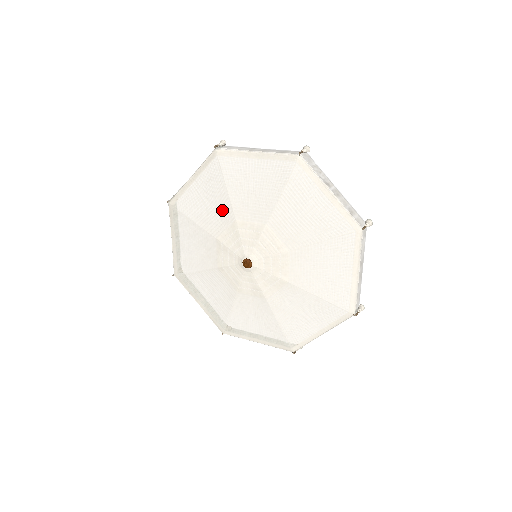
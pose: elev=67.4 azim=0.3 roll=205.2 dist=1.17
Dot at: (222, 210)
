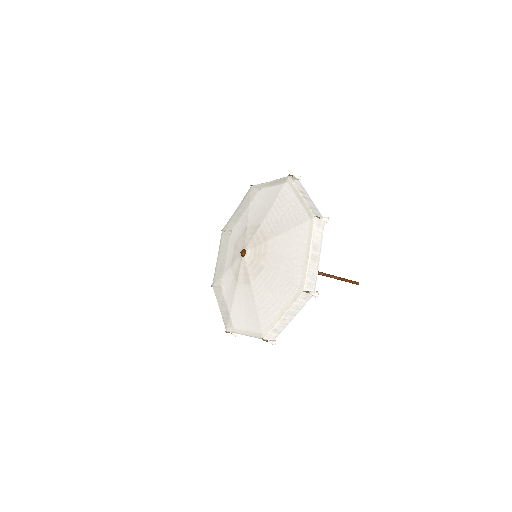
Dot at: (243, 223)
